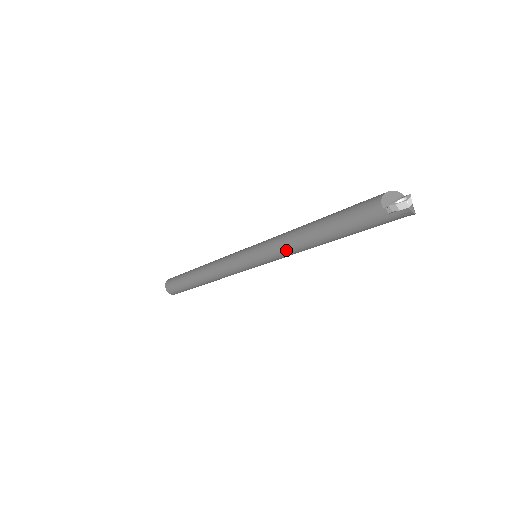
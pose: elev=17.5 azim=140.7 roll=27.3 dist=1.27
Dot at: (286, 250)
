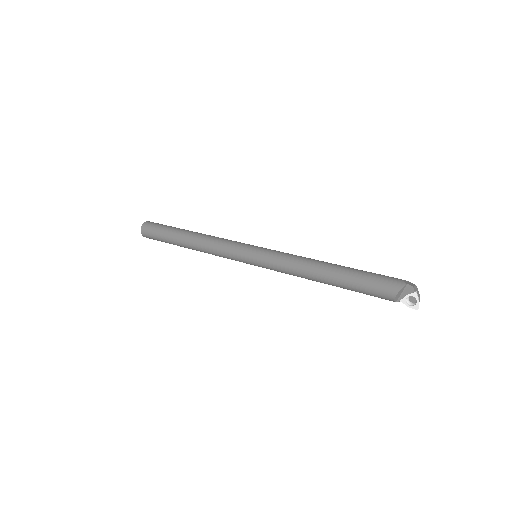
Dot at: occluded
